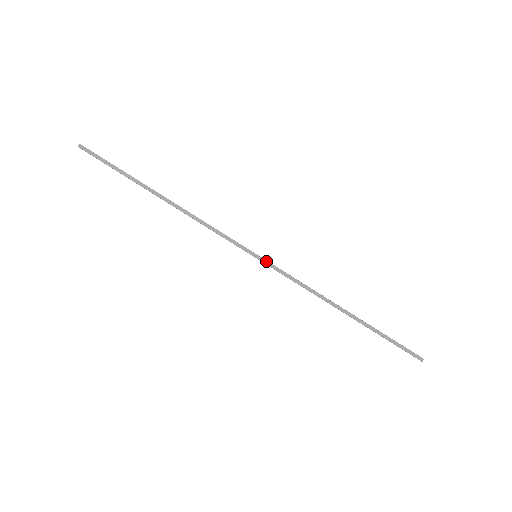
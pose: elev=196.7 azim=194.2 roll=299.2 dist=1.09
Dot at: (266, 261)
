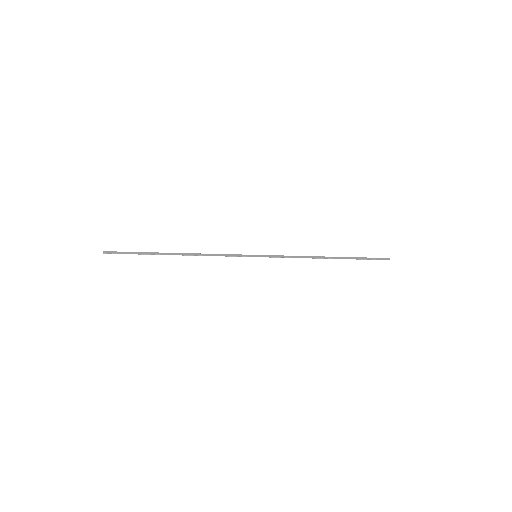
Dot at: (264, 255)
